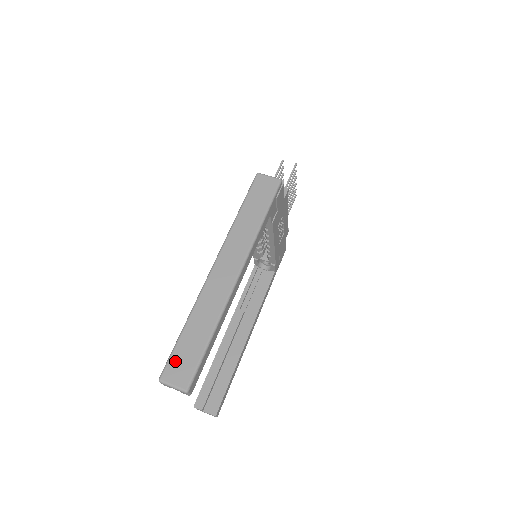
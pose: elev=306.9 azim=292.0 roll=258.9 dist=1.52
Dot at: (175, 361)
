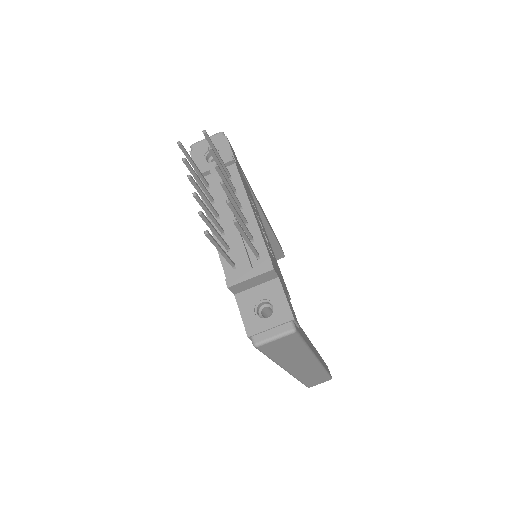
Dot at: (311, 384)
